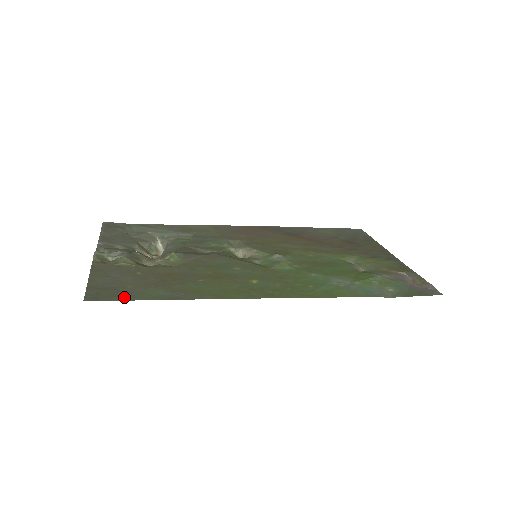
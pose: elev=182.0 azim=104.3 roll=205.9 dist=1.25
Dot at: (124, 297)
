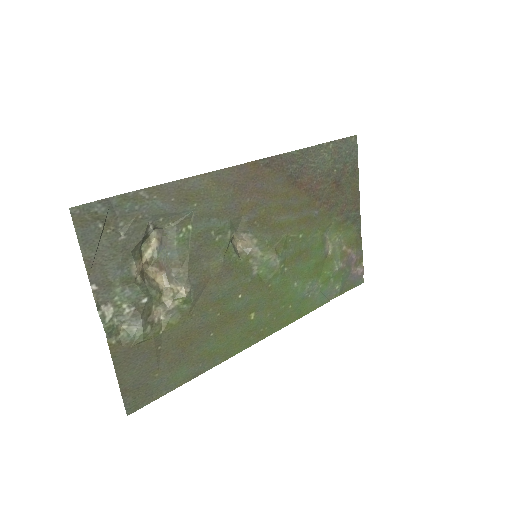
Dot at: (158, 394)
